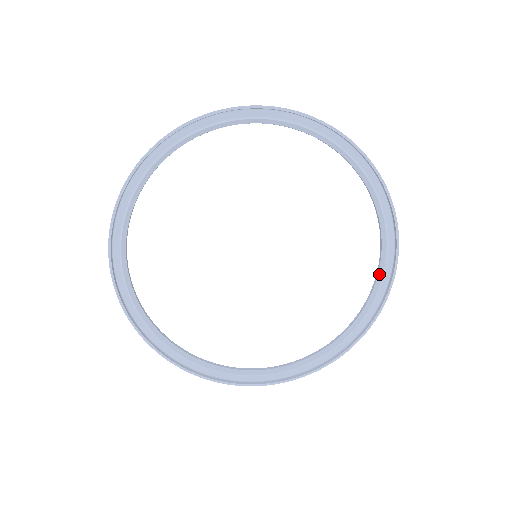
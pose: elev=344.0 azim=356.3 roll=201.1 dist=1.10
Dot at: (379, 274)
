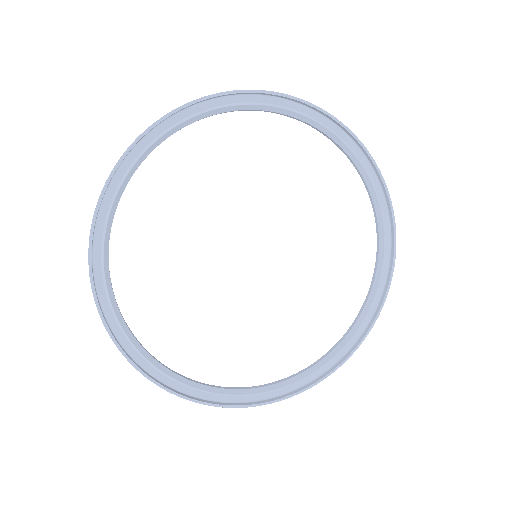
Dot at: (335, 350)
